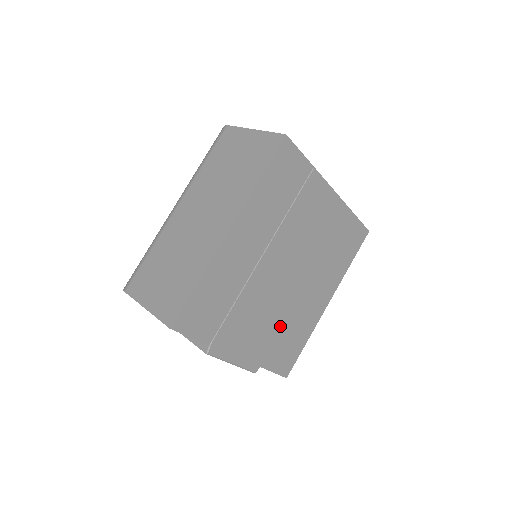
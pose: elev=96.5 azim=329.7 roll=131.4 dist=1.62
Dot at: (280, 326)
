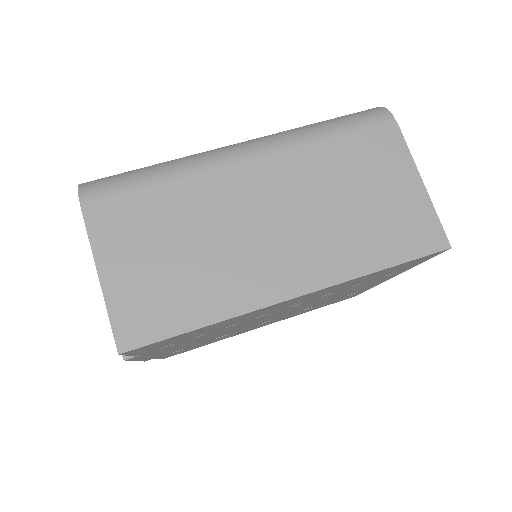
Dot at: (210, 339)
